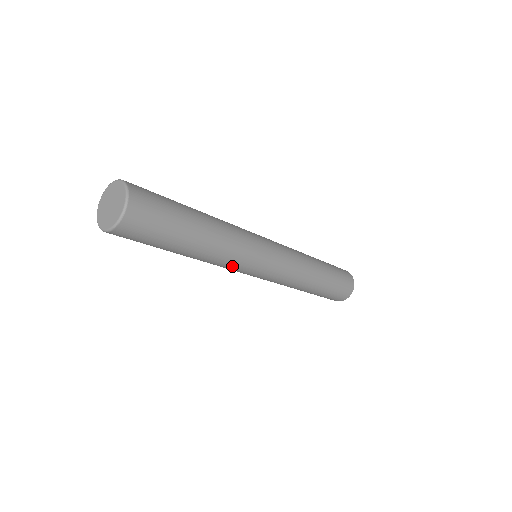
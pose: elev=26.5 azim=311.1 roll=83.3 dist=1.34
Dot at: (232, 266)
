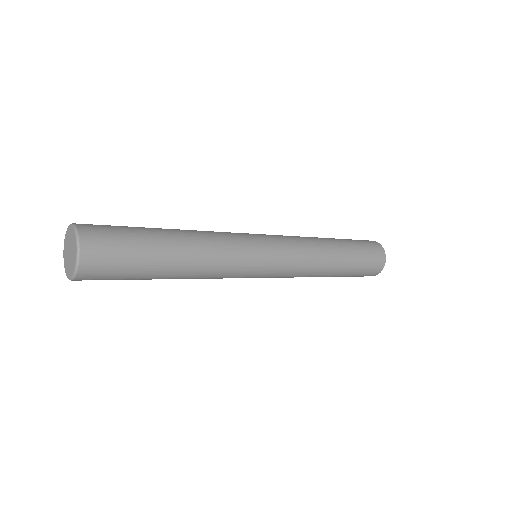
Dot at: occluded
